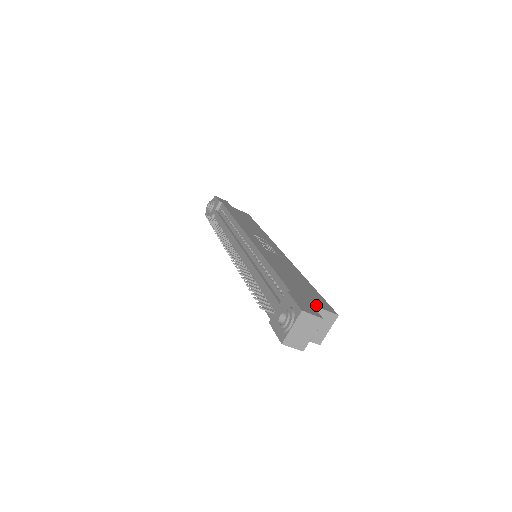
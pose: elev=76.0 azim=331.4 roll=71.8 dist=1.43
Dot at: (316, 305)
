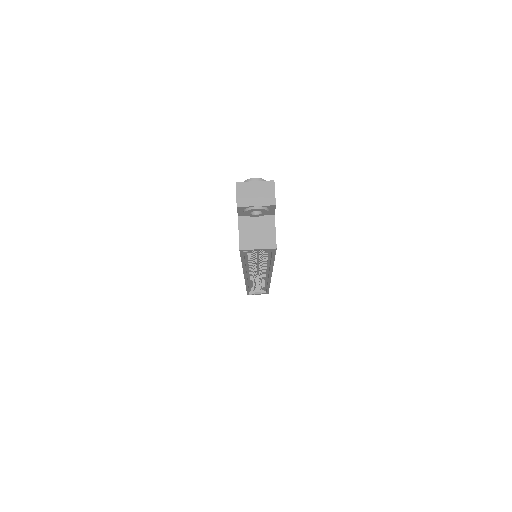
Dot at: occluded
